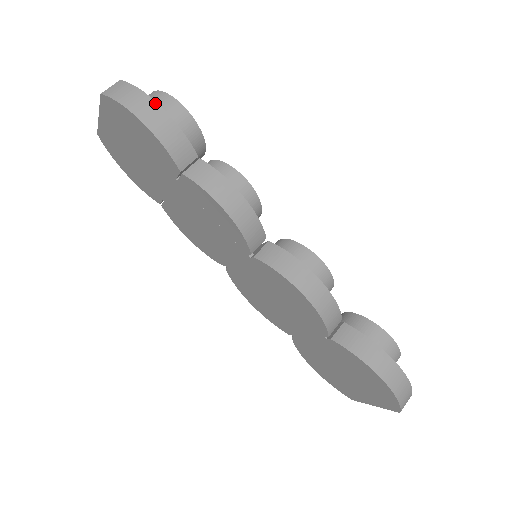
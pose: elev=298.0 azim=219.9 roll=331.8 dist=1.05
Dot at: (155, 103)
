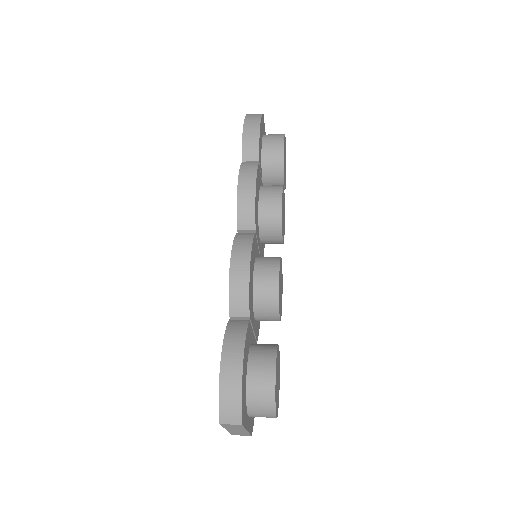
Dot at: (259, 122)
